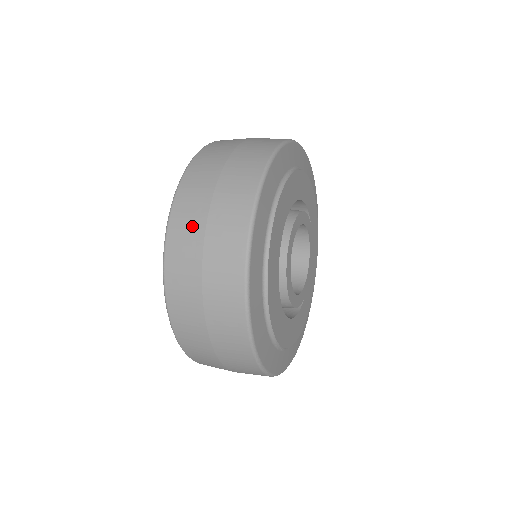
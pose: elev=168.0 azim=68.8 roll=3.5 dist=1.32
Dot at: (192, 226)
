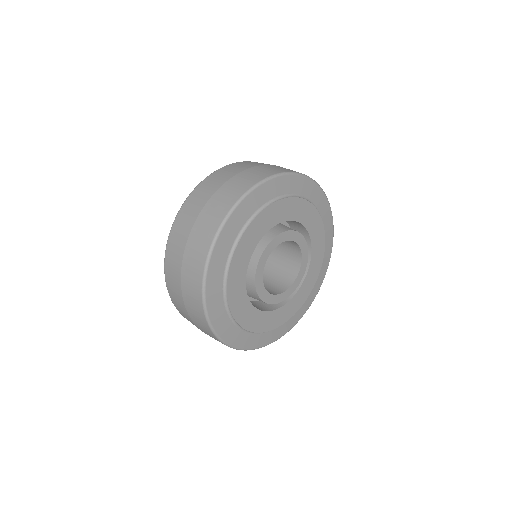
Dot at: (221, 178)
